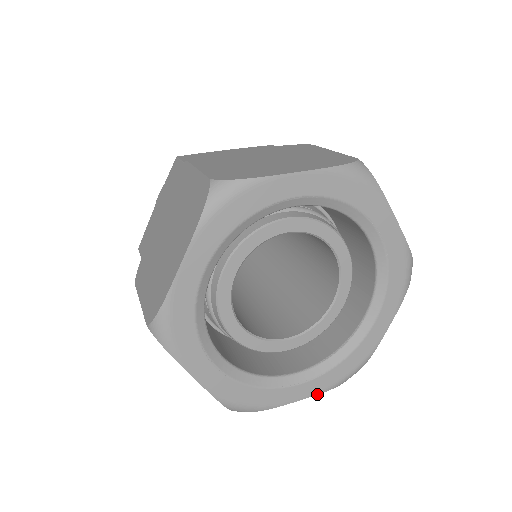
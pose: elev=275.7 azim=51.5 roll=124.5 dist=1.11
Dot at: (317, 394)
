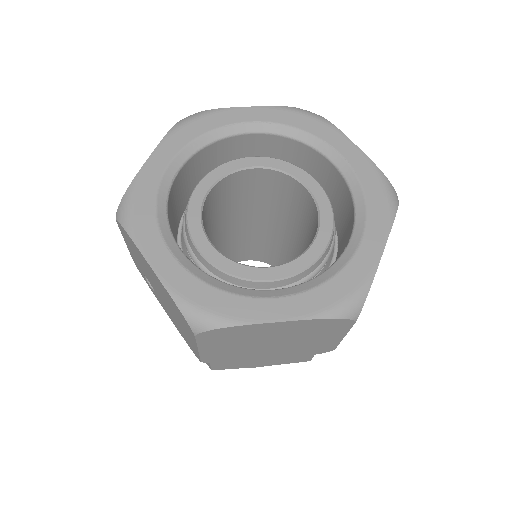
Dot at: (302, 319)
